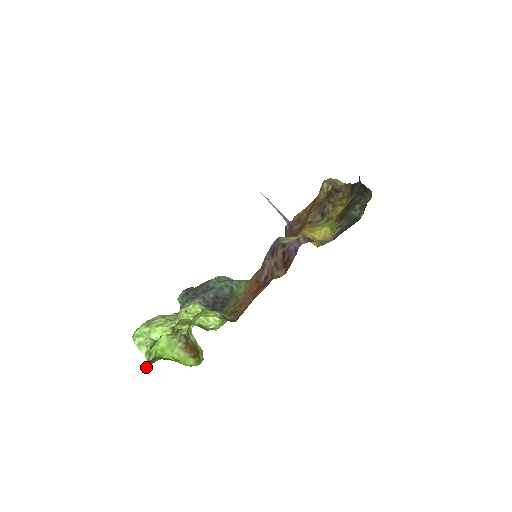
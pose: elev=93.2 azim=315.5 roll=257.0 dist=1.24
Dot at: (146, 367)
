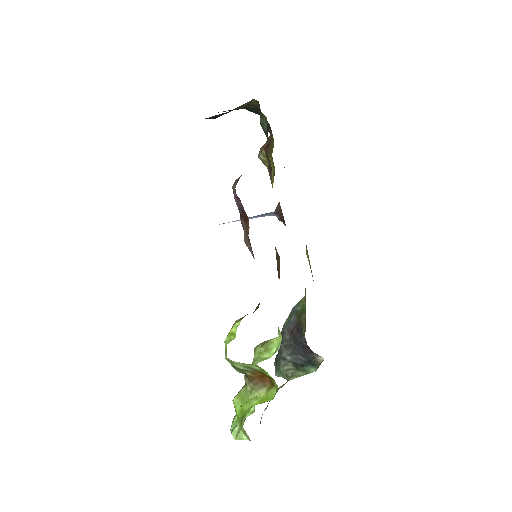
Dot at: occluded
